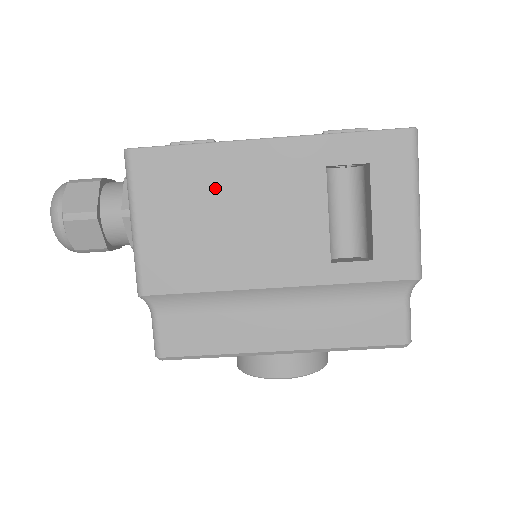
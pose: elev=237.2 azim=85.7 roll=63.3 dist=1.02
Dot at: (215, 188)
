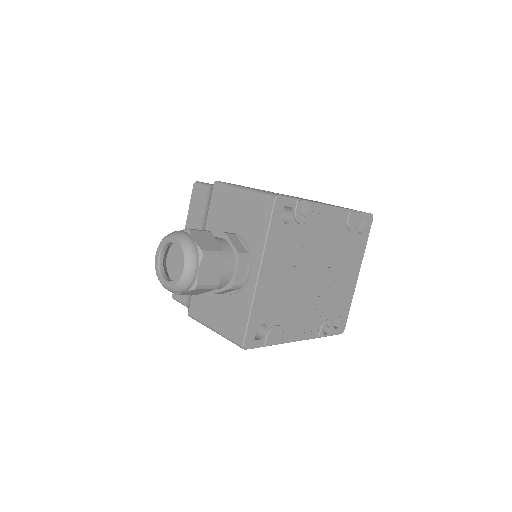
Dot at: occluded
